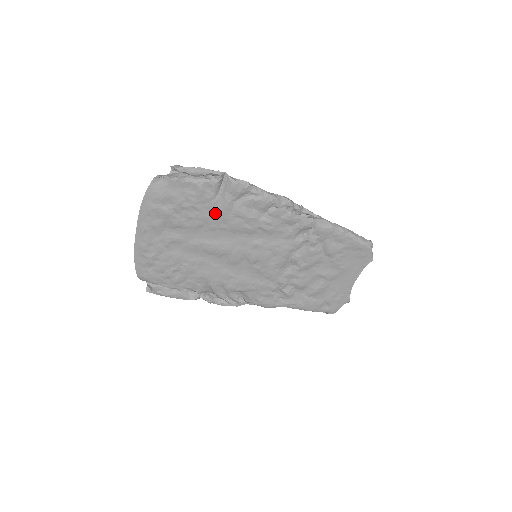
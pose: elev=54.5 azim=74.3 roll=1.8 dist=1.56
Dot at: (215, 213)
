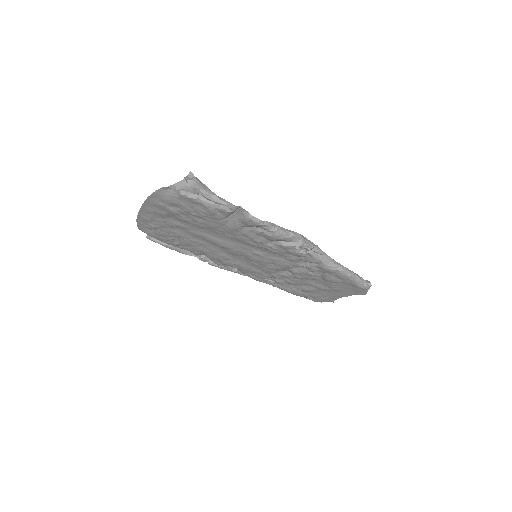
Dot at: (222, 226)
